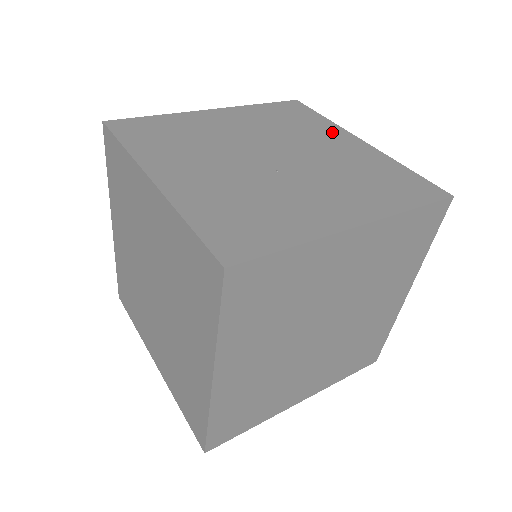
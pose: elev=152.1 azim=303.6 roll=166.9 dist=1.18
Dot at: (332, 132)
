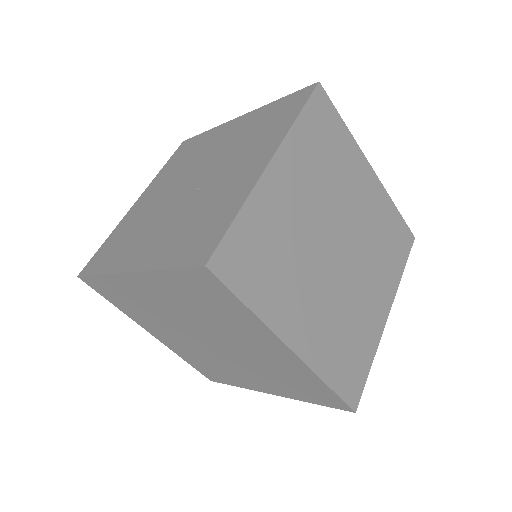
Dot at: (217, 133)
